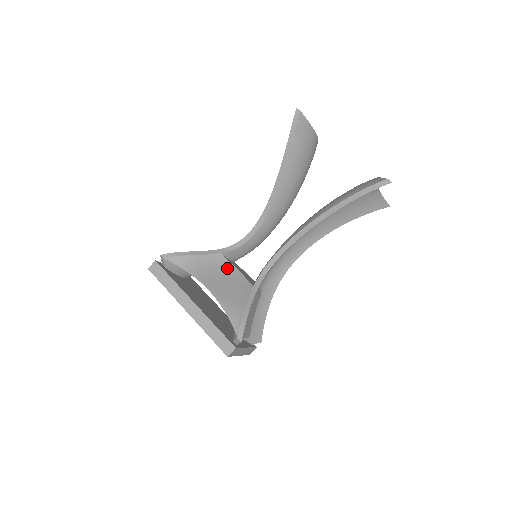
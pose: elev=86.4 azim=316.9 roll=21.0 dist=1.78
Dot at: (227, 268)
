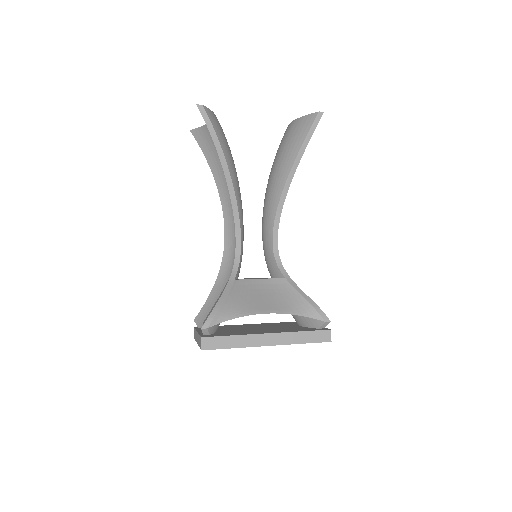
Dot at: (251, 285)
